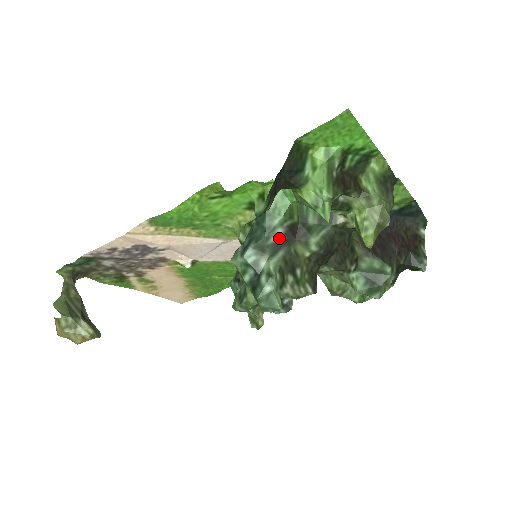
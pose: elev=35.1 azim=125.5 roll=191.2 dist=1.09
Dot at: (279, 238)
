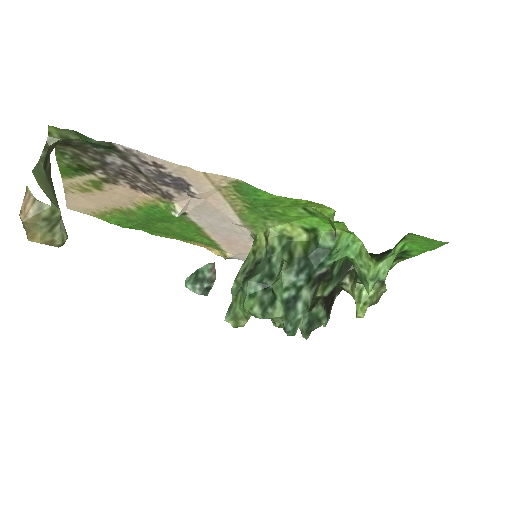
Dot at: (319, 274)
